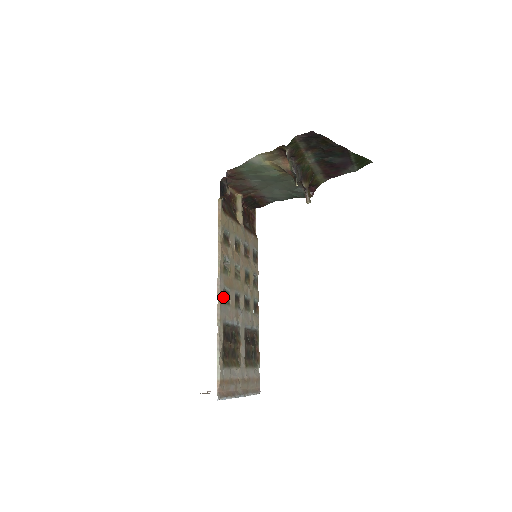
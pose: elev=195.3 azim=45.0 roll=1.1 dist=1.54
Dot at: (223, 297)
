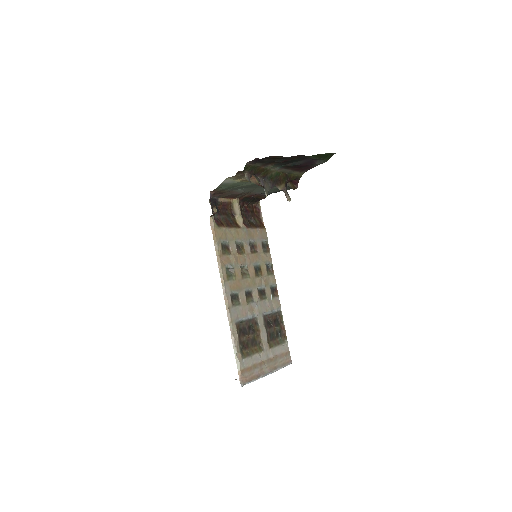
Dot at: (232, 301)
